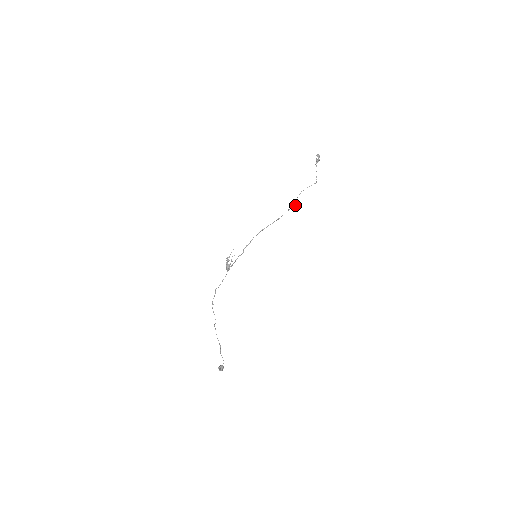
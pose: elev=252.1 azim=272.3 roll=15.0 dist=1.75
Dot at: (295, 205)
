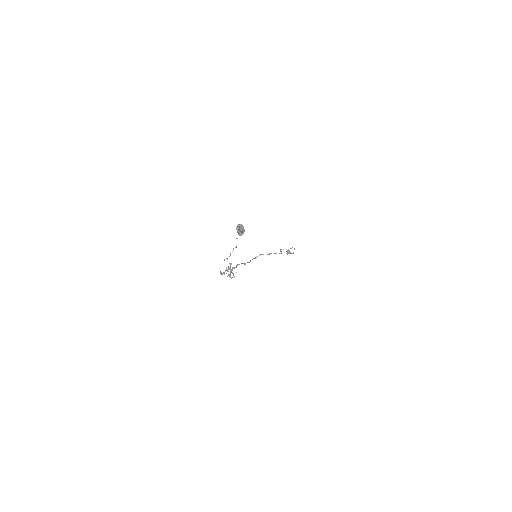
Dot at: (281, 252)
